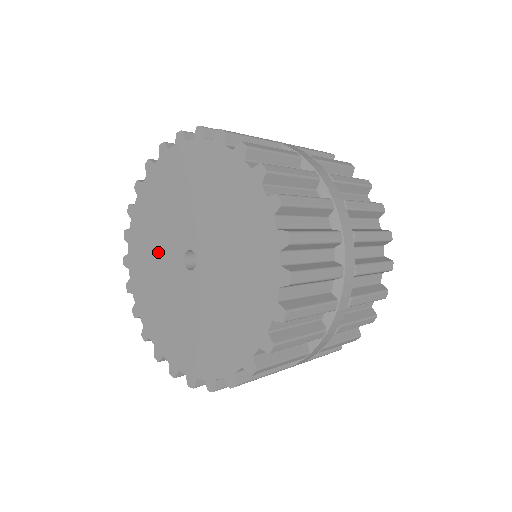
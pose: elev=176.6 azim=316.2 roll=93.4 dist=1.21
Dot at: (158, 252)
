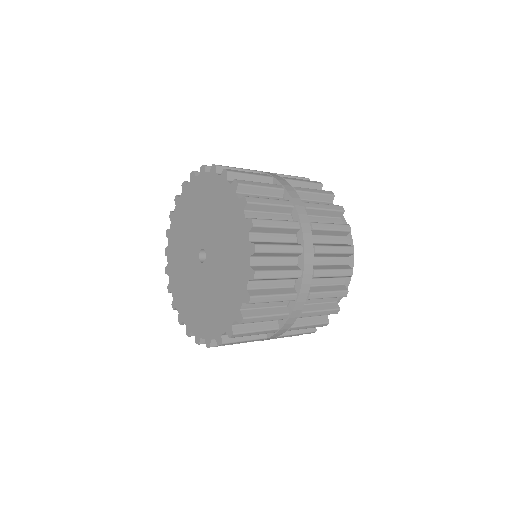
Dot at: (185, 266)
